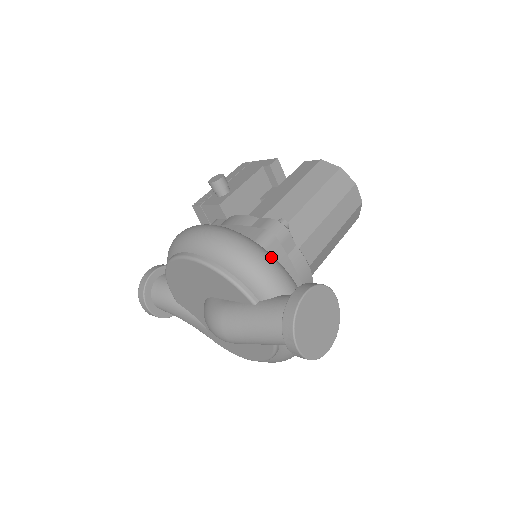
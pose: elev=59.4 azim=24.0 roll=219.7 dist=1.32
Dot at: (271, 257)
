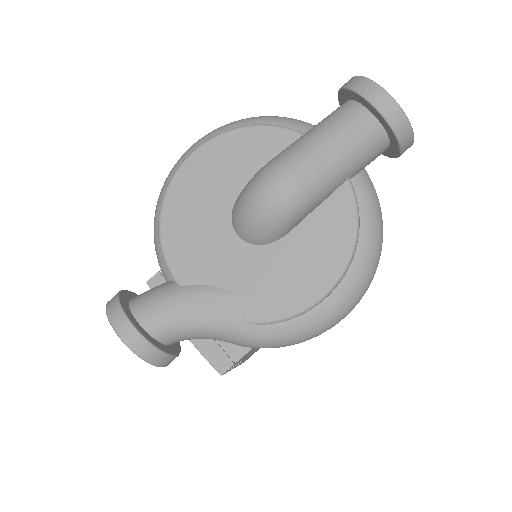
Dot at: occluded
